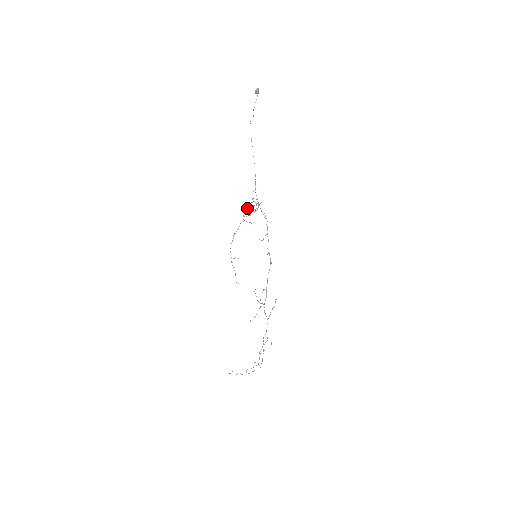
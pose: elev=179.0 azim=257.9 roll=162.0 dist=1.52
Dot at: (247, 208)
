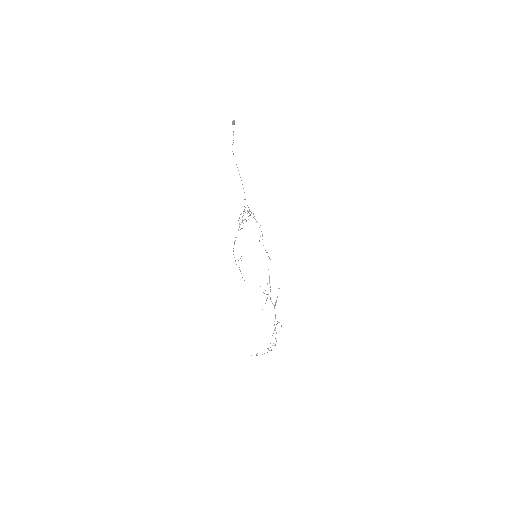
Dot at: occluded
